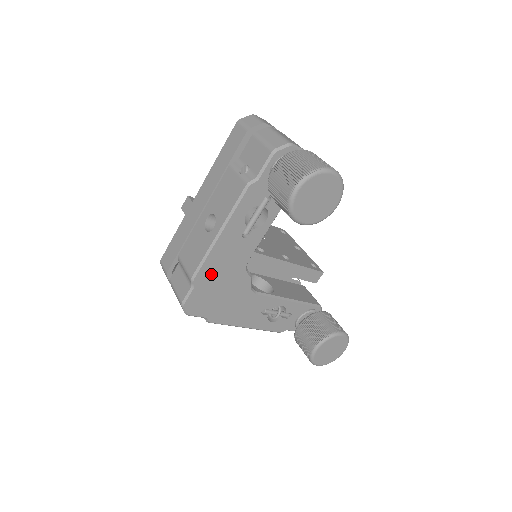
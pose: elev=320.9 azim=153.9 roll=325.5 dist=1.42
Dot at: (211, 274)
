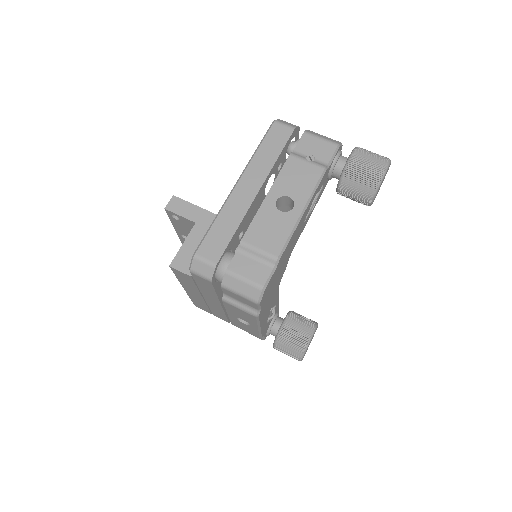
Dot at: (284, 256)
